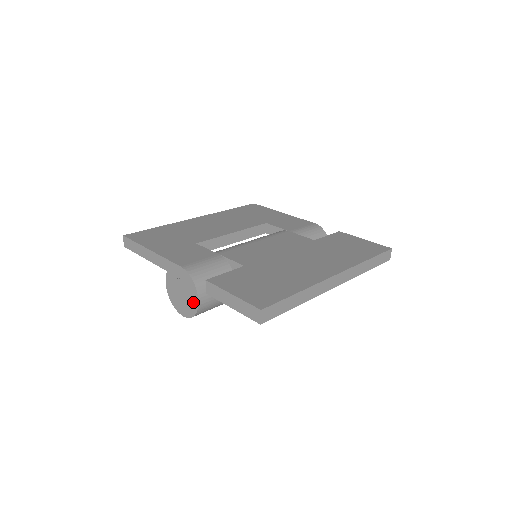
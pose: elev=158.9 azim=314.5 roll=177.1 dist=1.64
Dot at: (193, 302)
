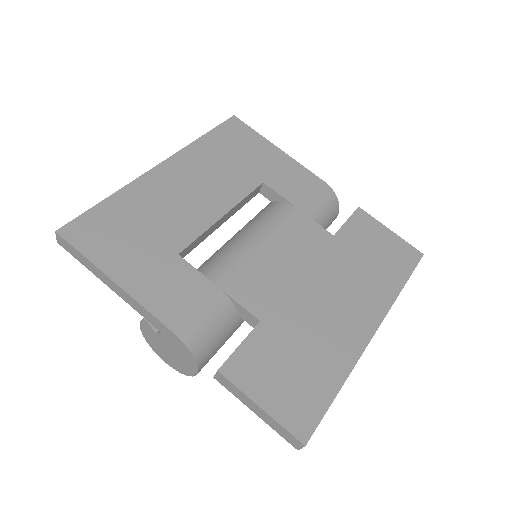
Dot at: (188, 368)
